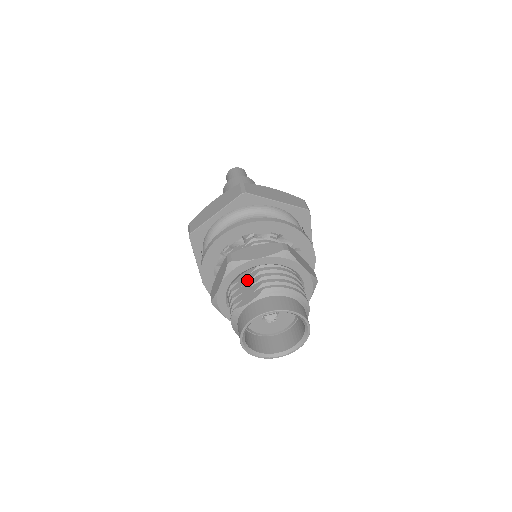
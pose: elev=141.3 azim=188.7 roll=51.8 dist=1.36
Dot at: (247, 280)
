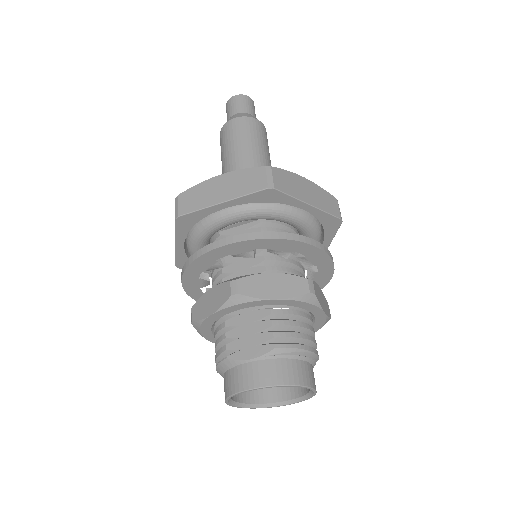
Dot at: (251, 319)
